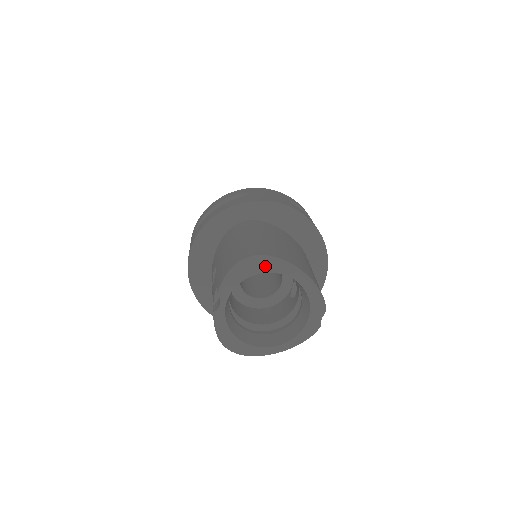
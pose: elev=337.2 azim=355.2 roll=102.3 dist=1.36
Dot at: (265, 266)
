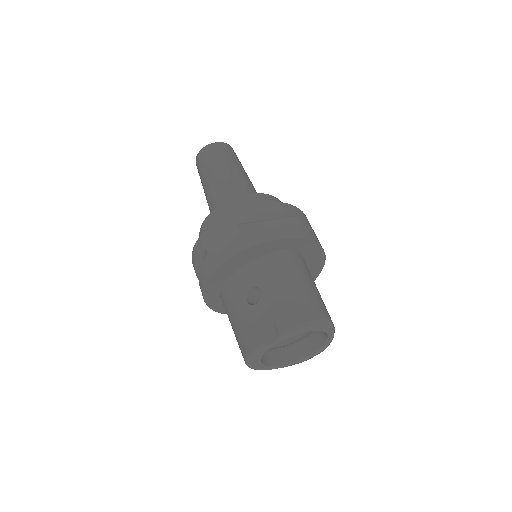
Dot at: (323, 327)
